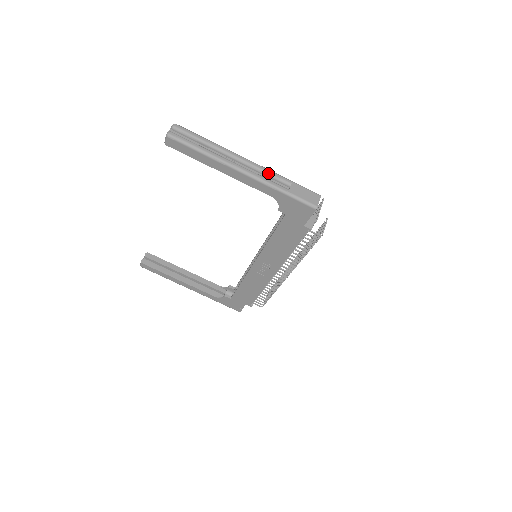
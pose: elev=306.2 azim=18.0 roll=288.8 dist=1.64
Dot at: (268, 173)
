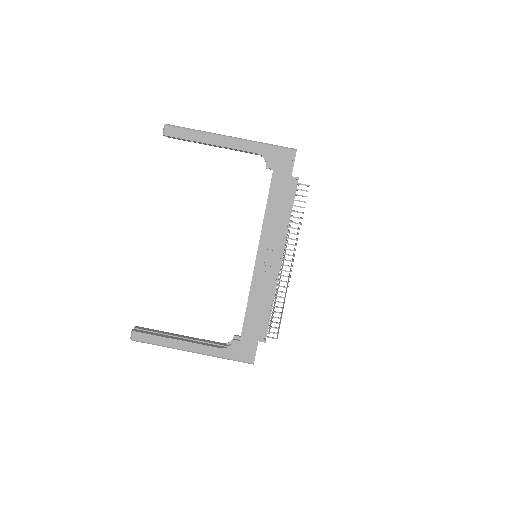
Dot at: occluded
